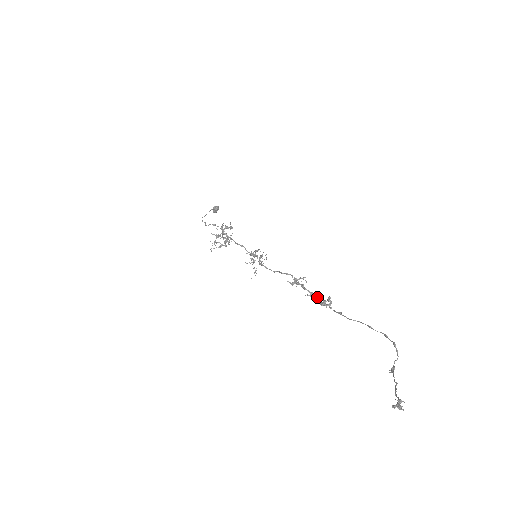
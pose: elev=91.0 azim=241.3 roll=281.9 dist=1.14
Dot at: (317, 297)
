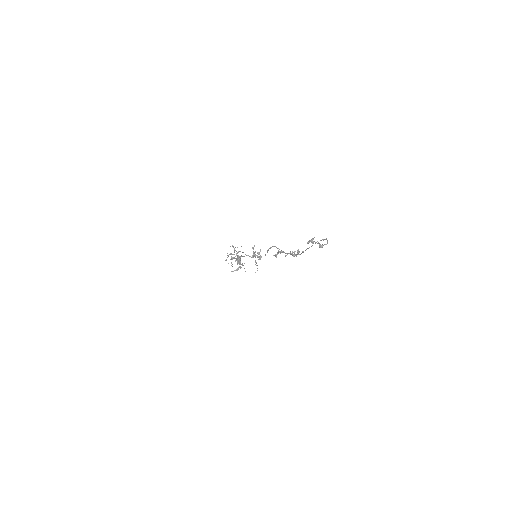
Dot at: (290, 253)
